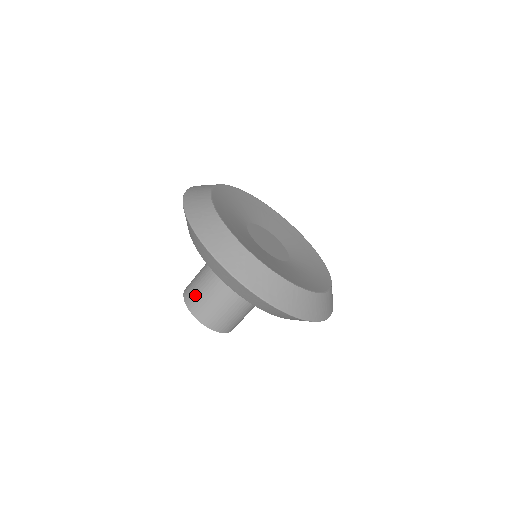
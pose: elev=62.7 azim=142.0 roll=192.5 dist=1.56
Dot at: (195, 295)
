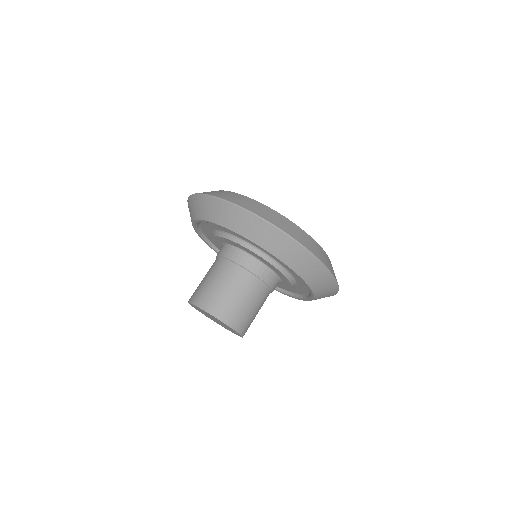
Dot at: (198, 289)
